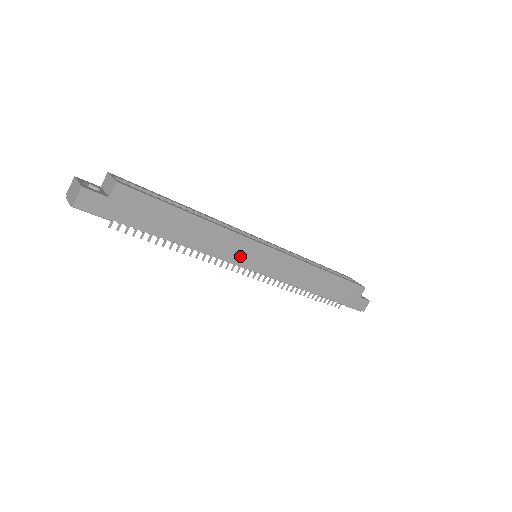
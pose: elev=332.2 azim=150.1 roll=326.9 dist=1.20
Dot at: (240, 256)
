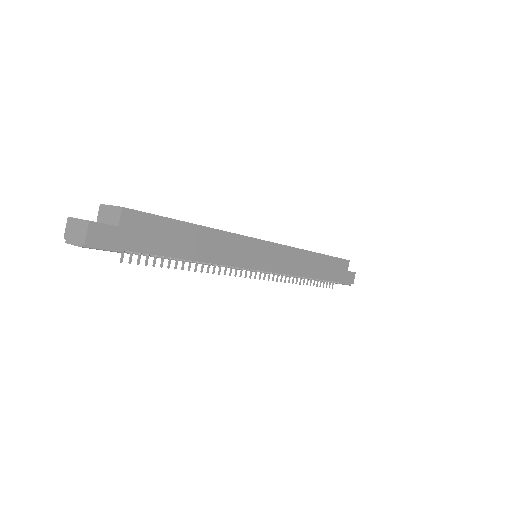
Dot at: (247, 258)
